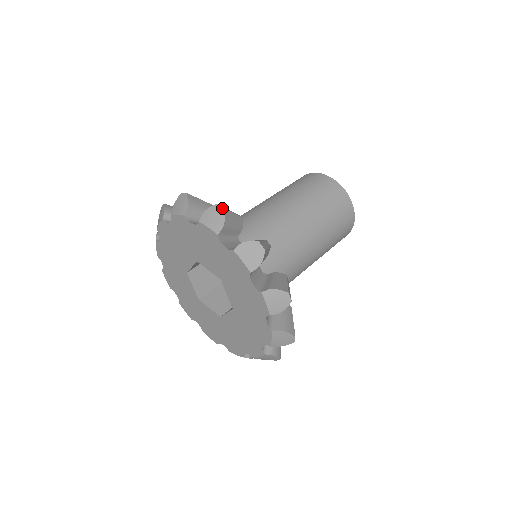
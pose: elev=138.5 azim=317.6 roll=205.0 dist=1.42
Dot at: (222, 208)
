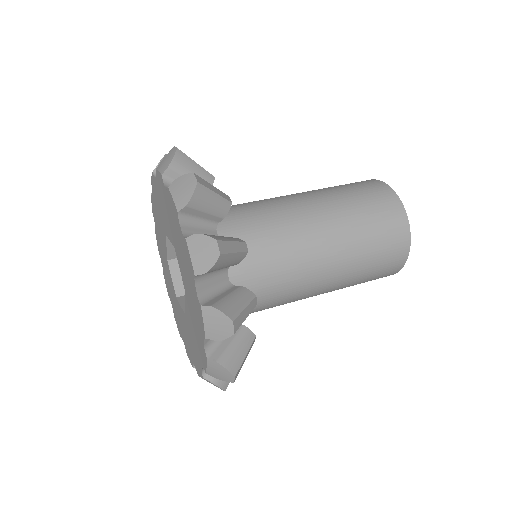
Dot at: (176, 148)
